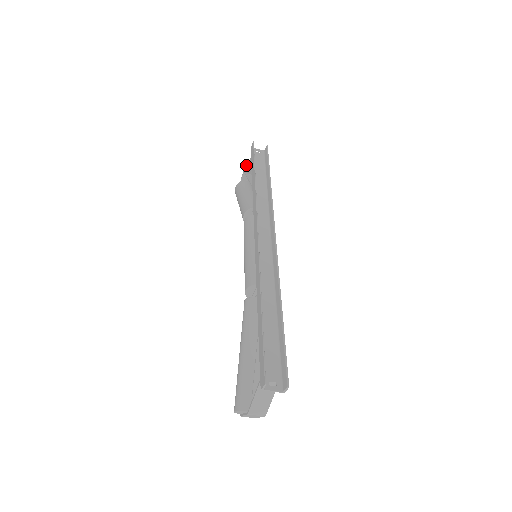
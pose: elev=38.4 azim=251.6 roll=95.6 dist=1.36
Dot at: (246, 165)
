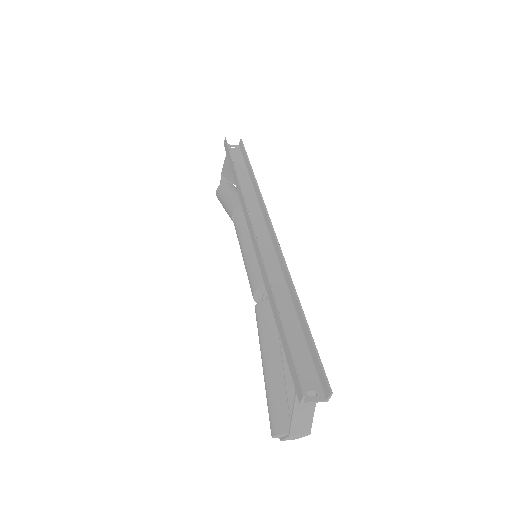
Dot at: (223, 165)
